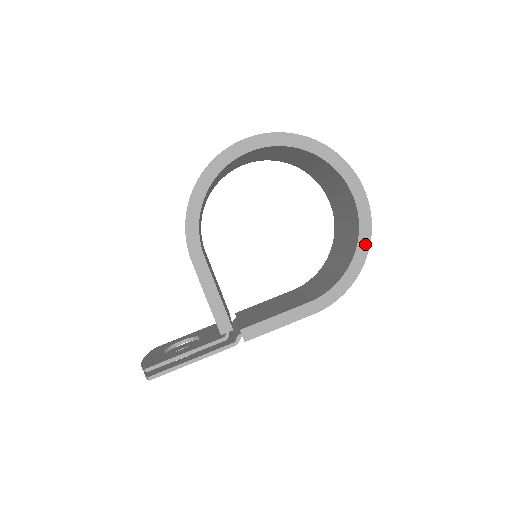
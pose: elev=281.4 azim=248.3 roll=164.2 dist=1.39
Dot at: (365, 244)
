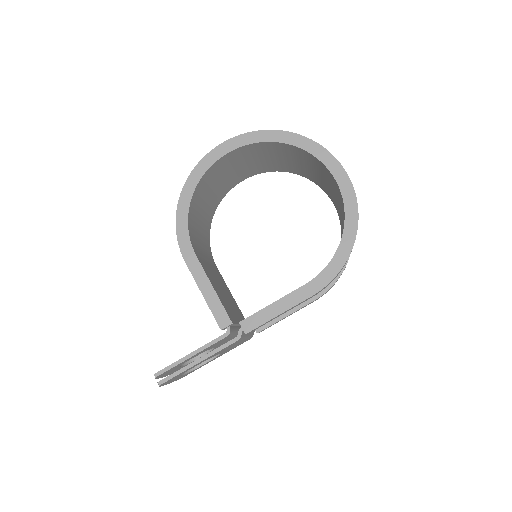
Dot at: (353, 217)
